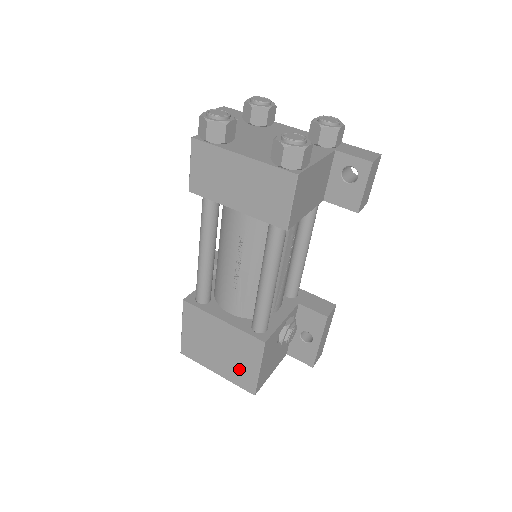
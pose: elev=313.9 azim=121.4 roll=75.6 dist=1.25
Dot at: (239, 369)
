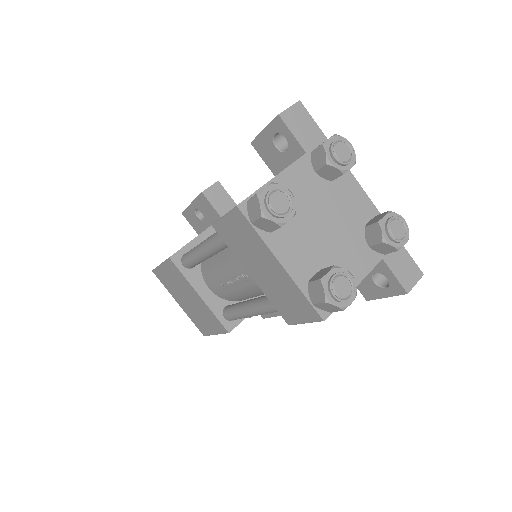
Dot at: (199, 320)
